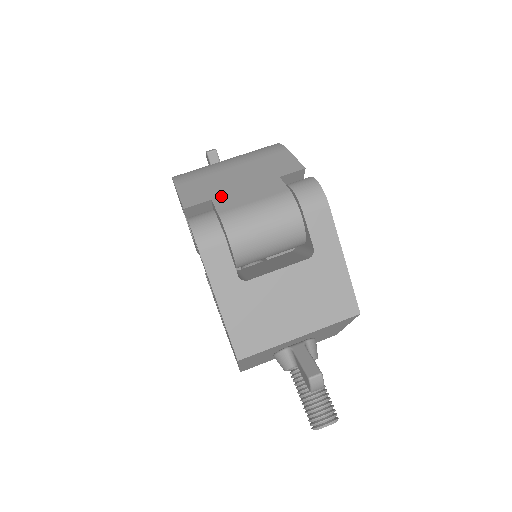
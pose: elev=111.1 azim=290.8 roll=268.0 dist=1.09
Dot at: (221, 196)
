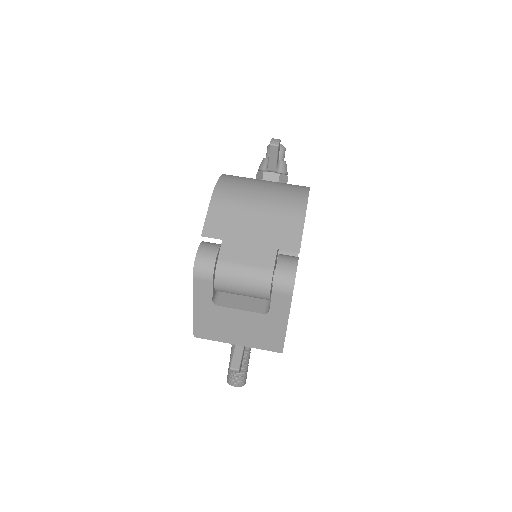
Dot at: (230, 241)
